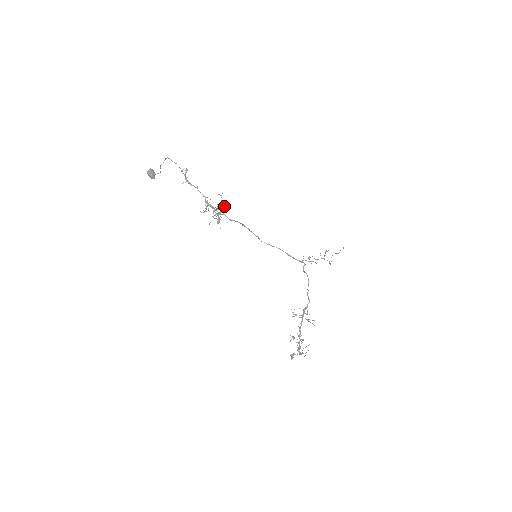
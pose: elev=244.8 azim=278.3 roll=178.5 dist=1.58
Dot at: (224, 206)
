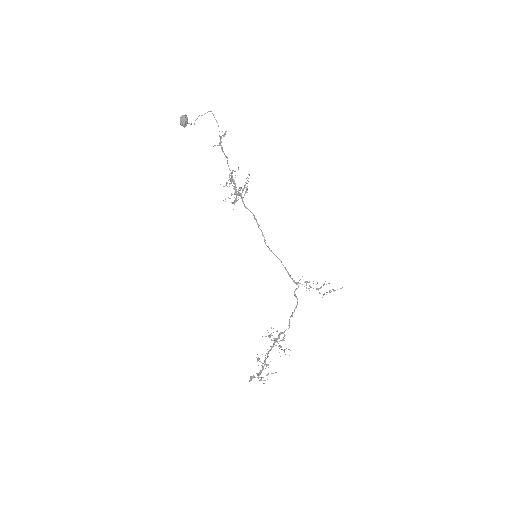
Dot at: (247, 189)
